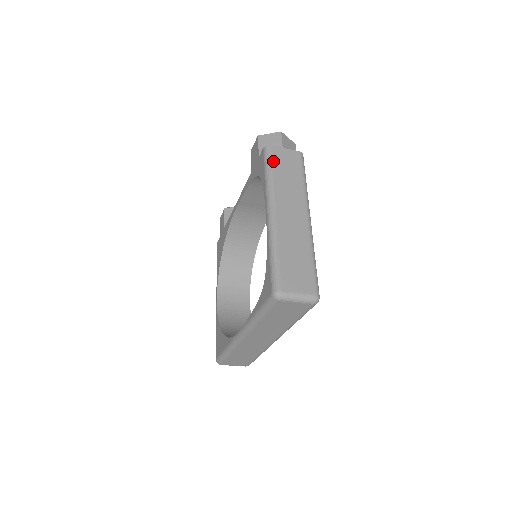
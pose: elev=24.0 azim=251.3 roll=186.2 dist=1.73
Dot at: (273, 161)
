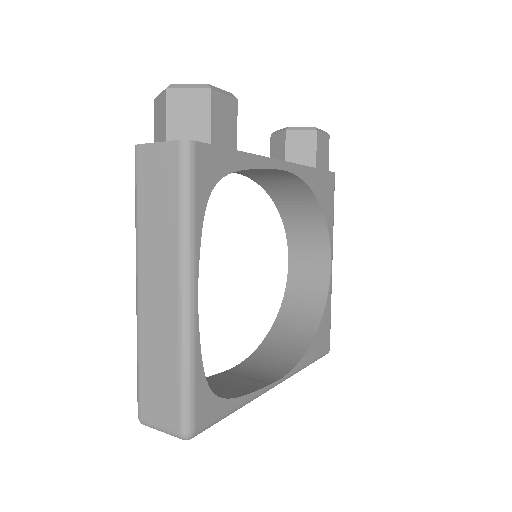
Dot at: (138, 181)
